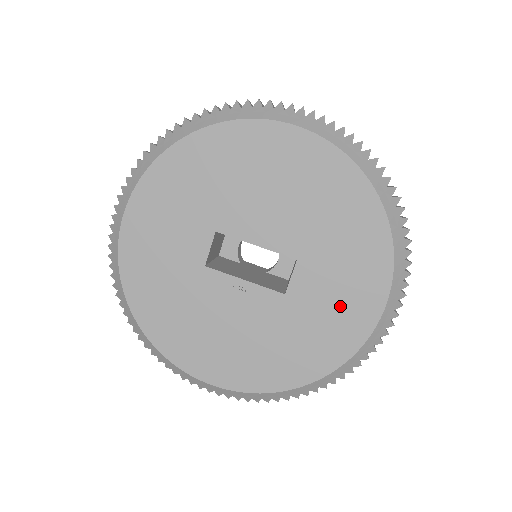
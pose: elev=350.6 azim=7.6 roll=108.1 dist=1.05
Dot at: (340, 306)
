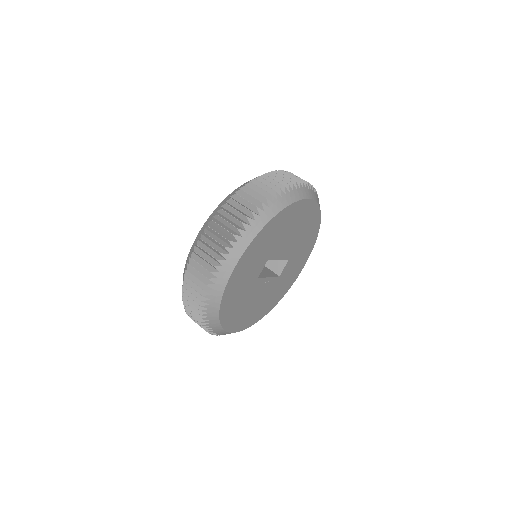
Dot at: (293, 272)
